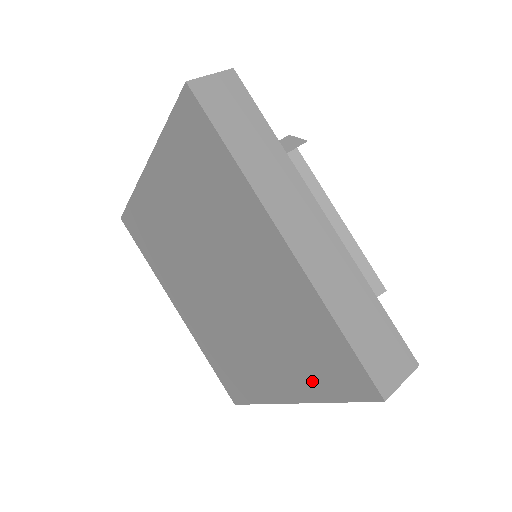
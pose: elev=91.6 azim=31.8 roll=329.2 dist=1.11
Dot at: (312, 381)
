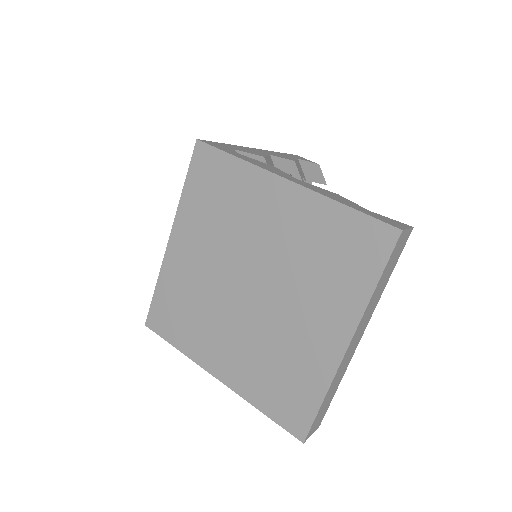
Dot at: (259, 392)
